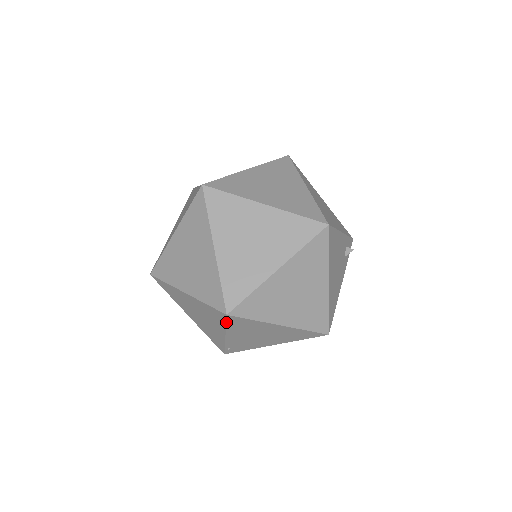
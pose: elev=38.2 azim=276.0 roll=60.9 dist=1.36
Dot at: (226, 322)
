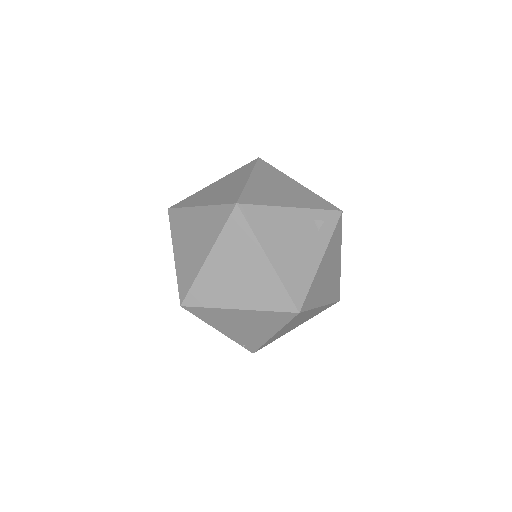
Dot at: (193, 314)
